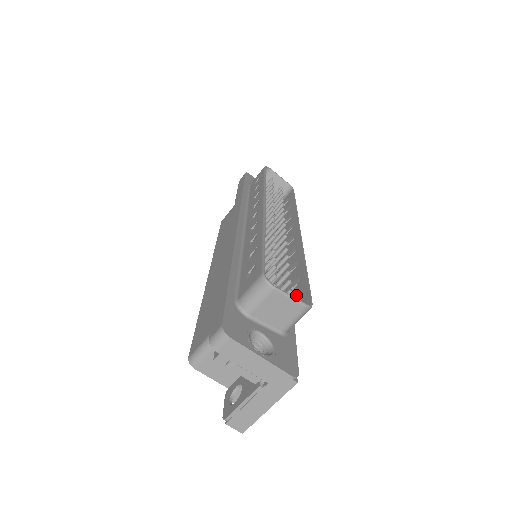
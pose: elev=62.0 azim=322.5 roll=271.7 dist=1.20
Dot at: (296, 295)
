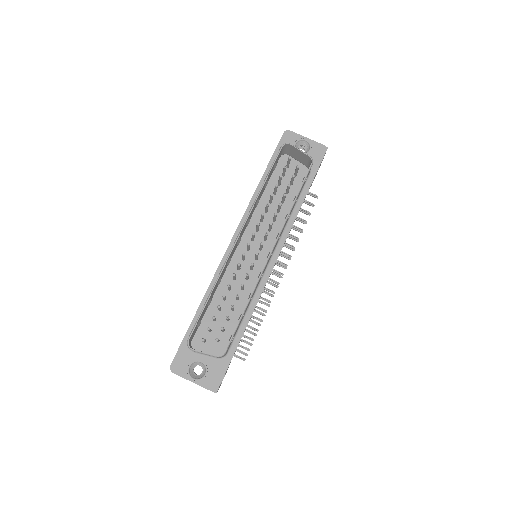
Dot at: occluded
